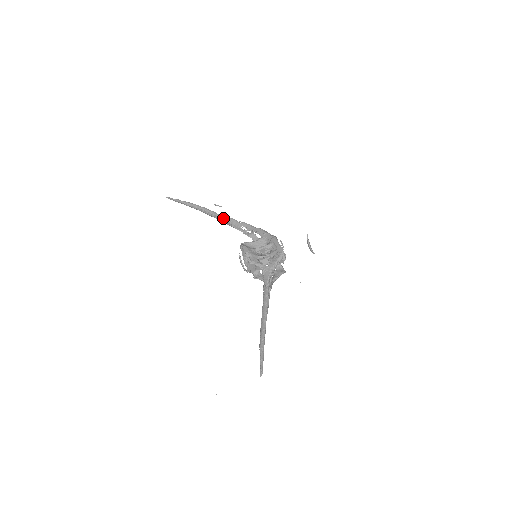
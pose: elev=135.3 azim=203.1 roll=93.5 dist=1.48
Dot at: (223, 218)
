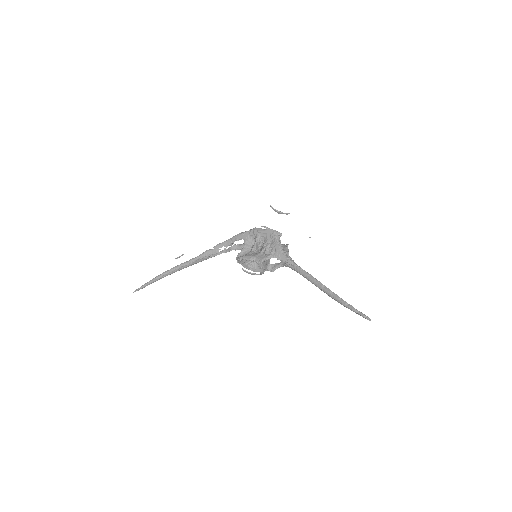
Dot at: (197, 259)
